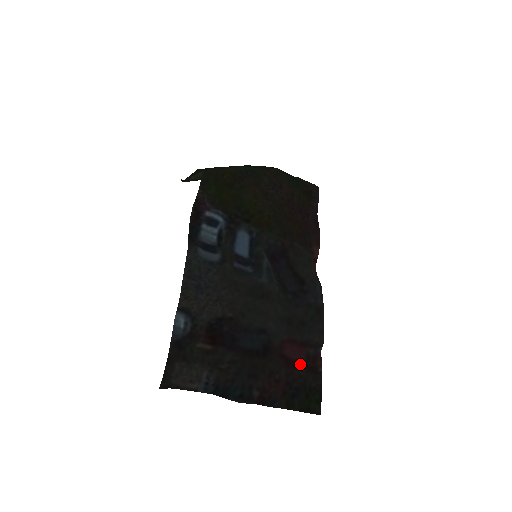
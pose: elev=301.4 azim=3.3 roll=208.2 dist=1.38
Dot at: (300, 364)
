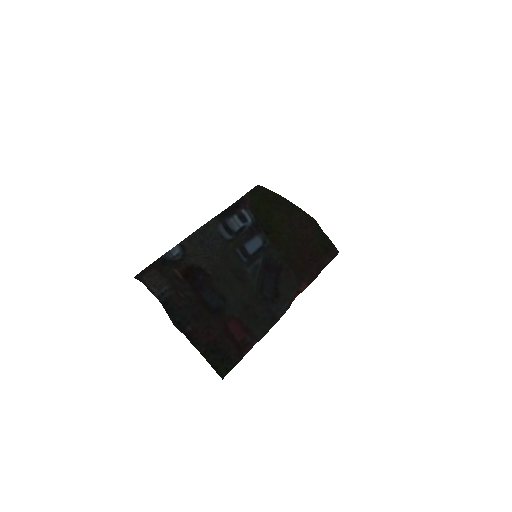
Dot at: (234, 339)
